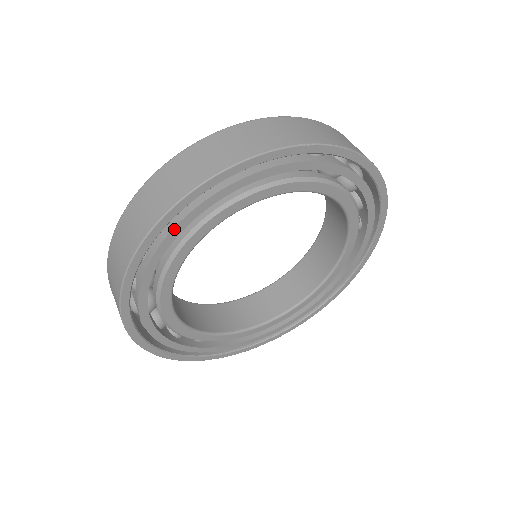
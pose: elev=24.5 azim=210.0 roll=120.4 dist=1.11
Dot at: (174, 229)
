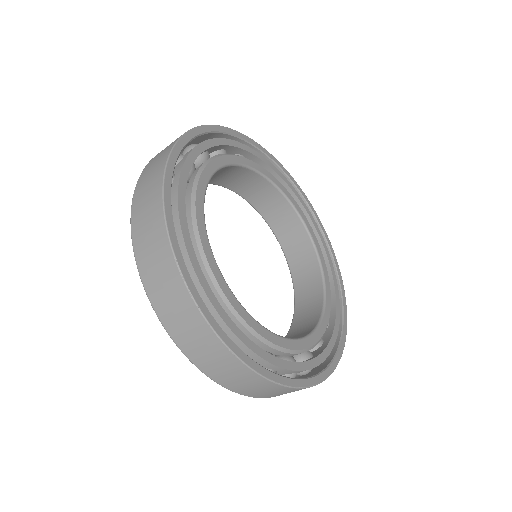
Dot at: (182, 171)
